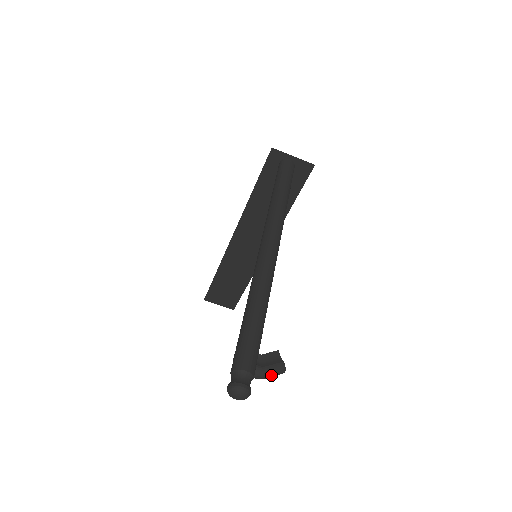
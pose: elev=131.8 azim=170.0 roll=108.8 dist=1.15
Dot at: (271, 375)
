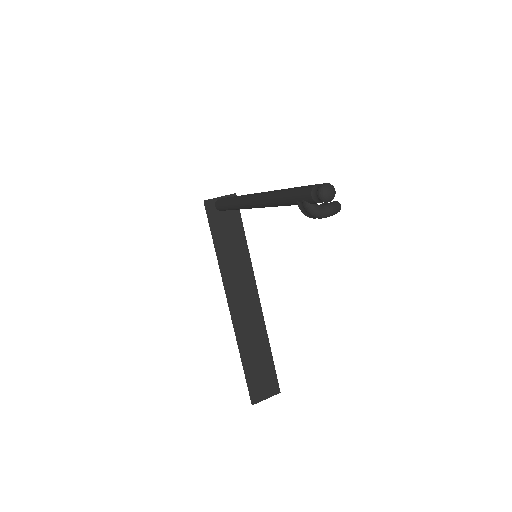
Dot at: (335, 206)
